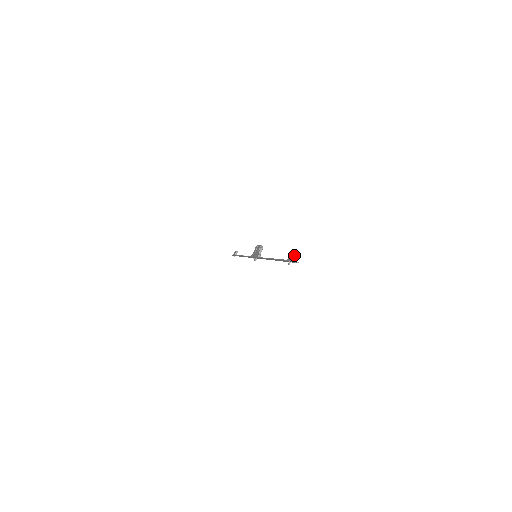
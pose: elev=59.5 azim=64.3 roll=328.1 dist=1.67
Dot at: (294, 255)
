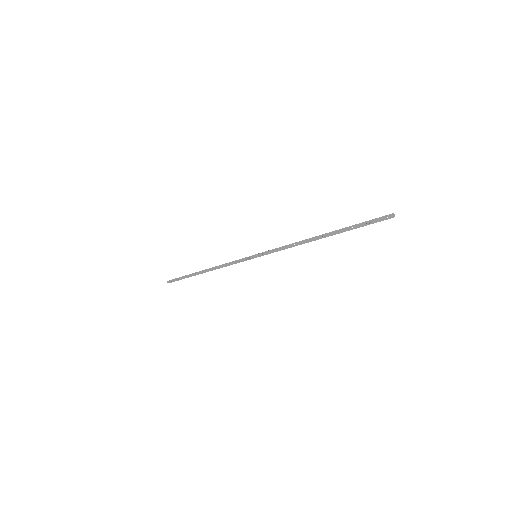
Dot at: occluded
